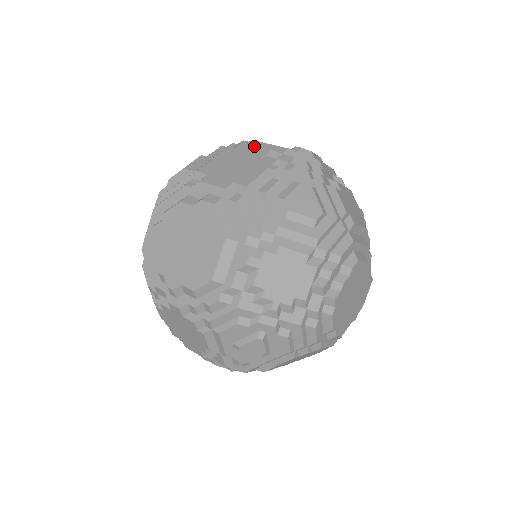
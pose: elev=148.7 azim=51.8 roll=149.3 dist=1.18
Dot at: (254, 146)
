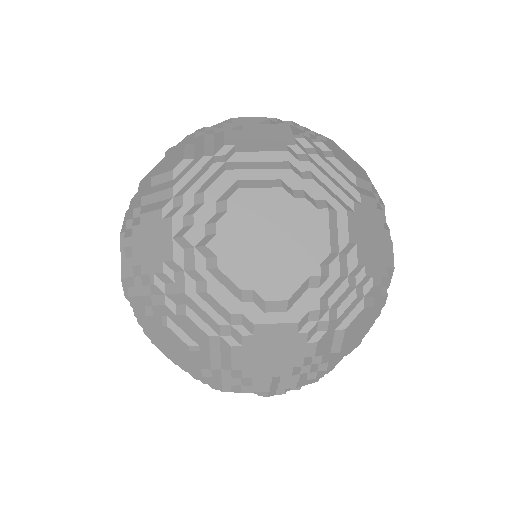
Dot at: occluded
